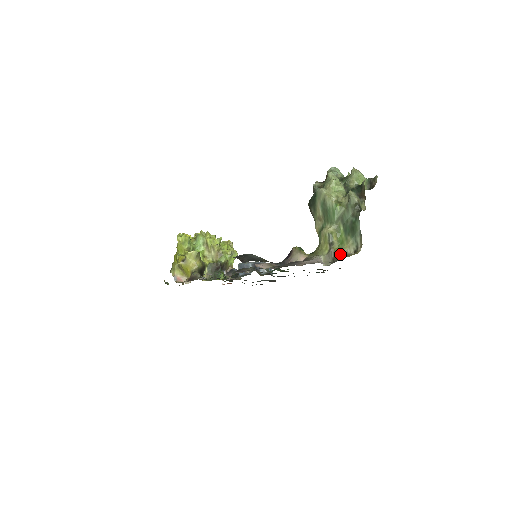
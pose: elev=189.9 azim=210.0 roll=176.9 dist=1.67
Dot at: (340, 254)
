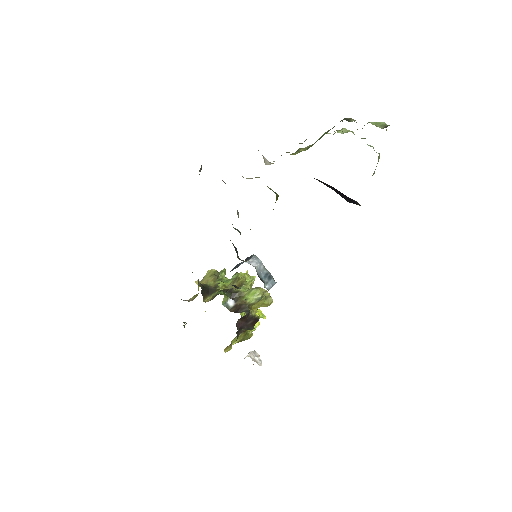
Dot at: occluded
